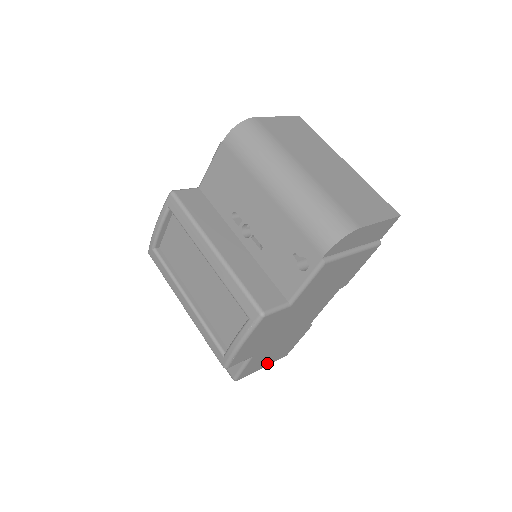
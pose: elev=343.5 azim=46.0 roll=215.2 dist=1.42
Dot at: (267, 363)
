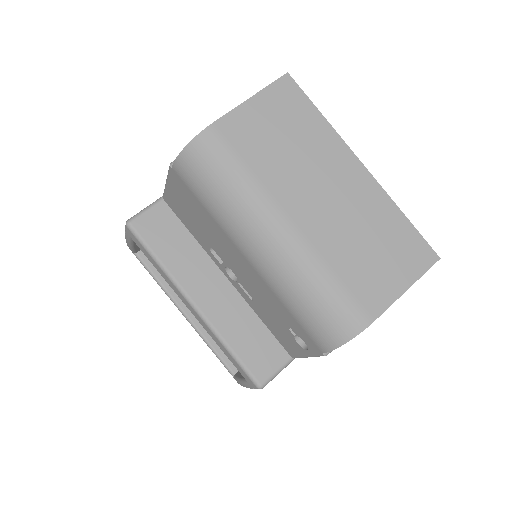
Dot at: occluded
